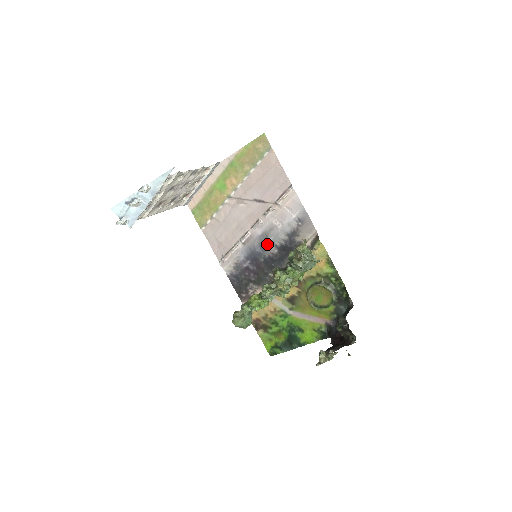
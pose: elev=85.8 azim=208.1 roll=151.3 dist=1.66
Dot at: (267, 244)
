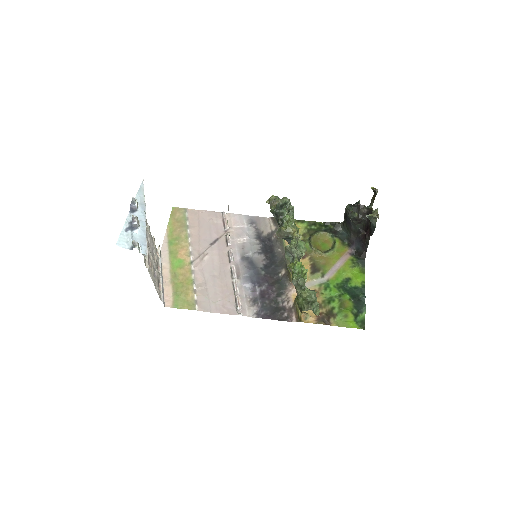
Dot at: (252, 260)
